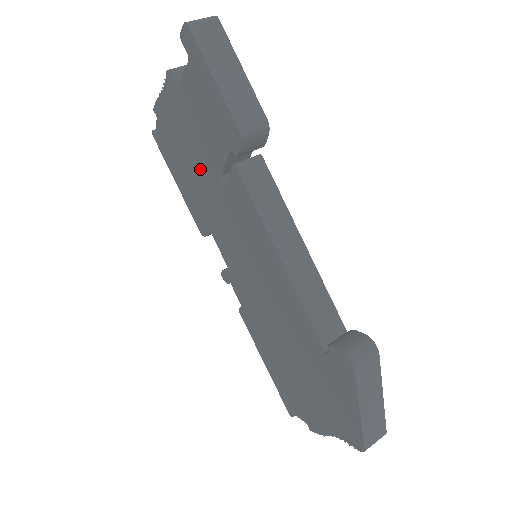
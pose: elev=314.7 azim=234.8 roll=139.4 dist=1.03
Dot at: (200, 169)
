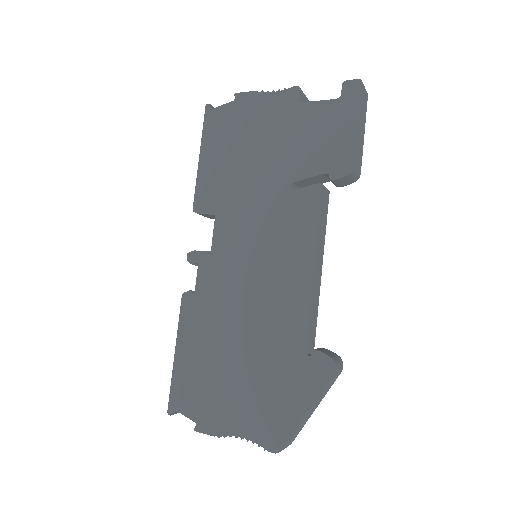
Dot at: (262, 164)
